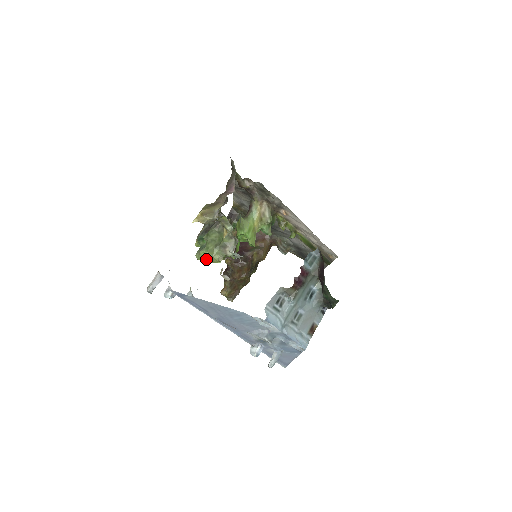
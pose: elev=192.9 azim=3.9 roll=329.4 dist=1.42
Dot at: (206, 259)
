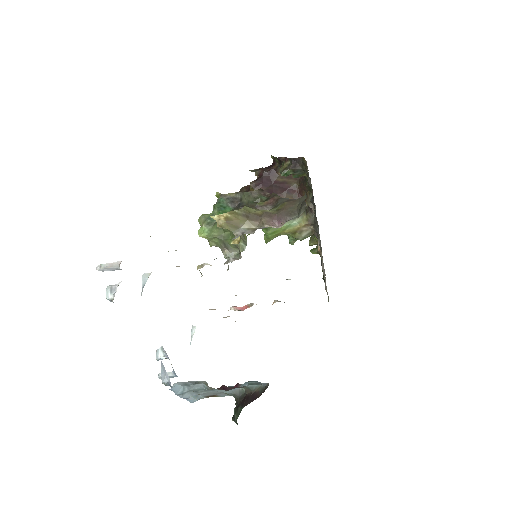
Dot at: occluded
